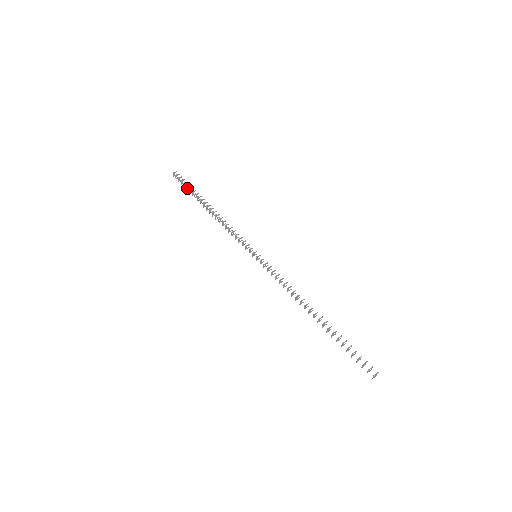
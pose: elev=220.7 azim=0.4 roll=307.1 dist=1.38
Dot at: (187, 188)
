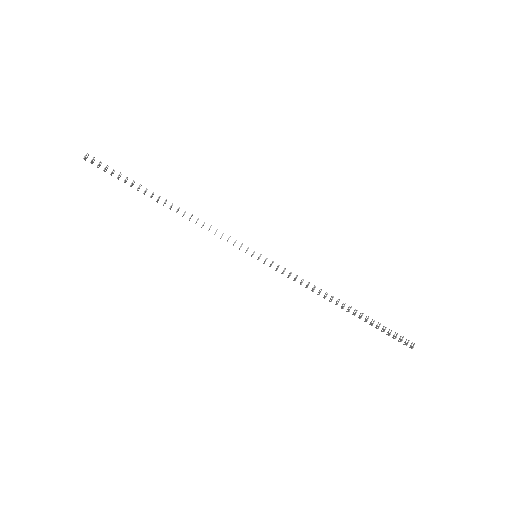
Dot at: (118, 178)
